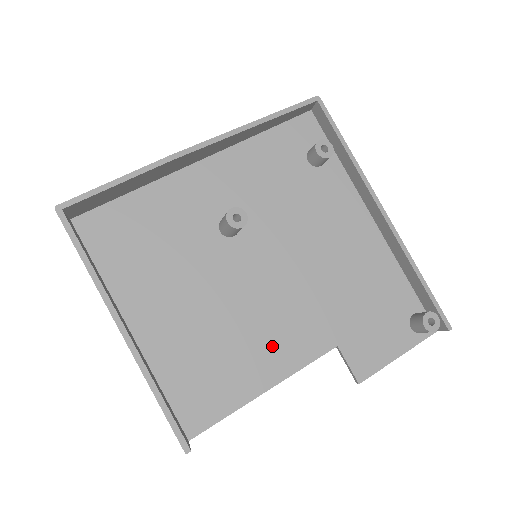
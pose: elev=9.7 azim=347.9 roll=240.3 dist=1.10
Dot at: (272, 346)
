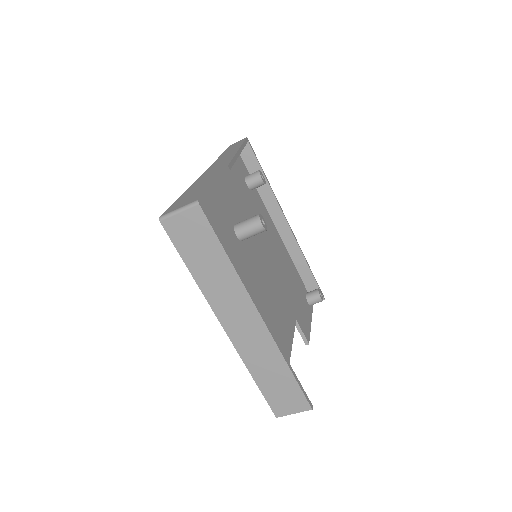
Dot at: (281, 325)
